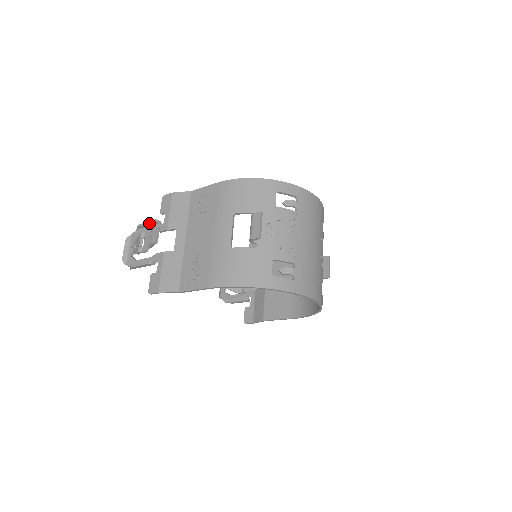
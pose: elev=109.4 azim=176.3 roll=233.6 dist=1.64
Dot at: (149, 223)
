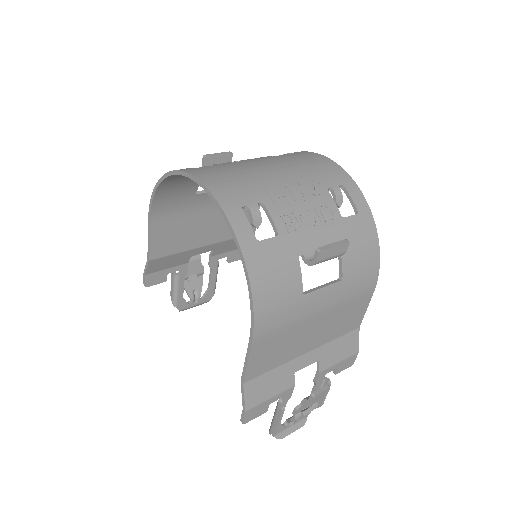
Dot at: occluded
